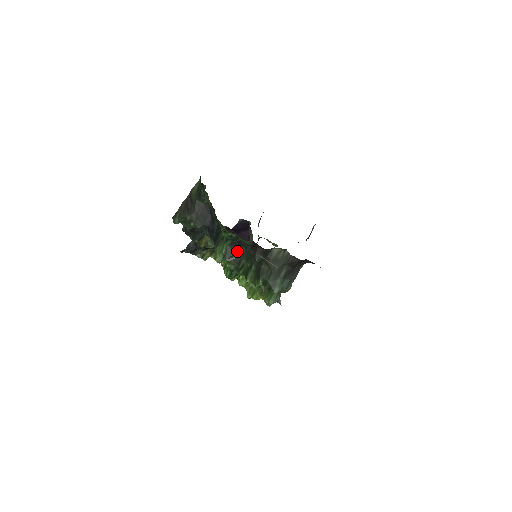
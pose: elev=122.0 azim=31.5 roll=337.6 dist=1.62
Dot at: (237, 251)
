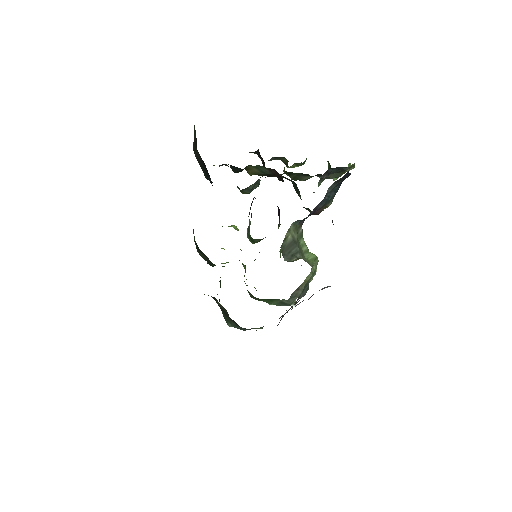
Dot at: (203, 254)
